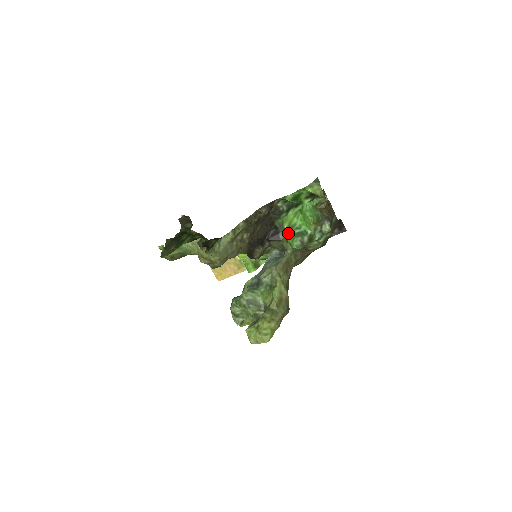
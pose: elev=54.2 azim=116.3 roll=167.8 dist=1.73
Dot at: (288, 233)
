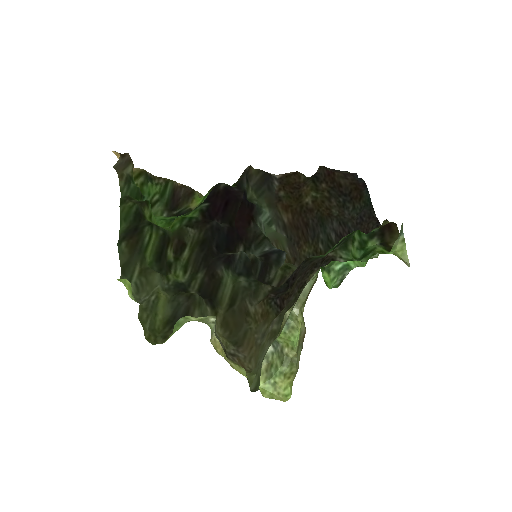
Dot at: (326, 269)
